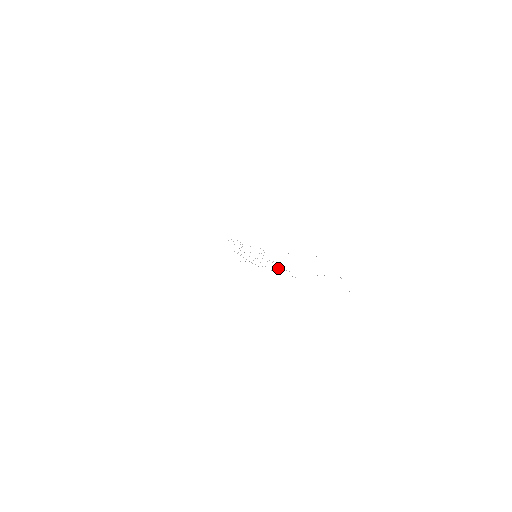
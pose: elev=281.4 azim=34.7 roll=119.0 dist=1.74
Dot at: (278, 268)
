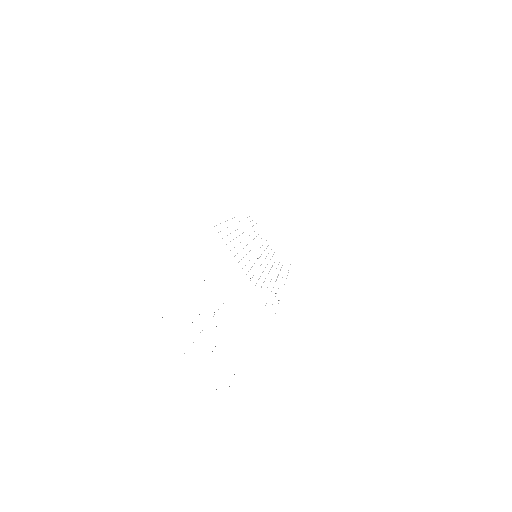
Dot at: (267, 287)
